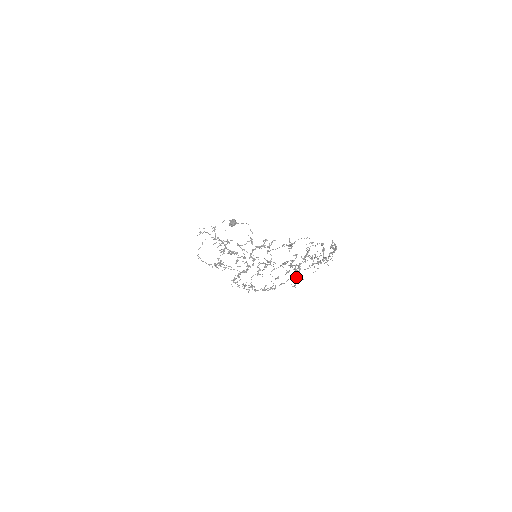
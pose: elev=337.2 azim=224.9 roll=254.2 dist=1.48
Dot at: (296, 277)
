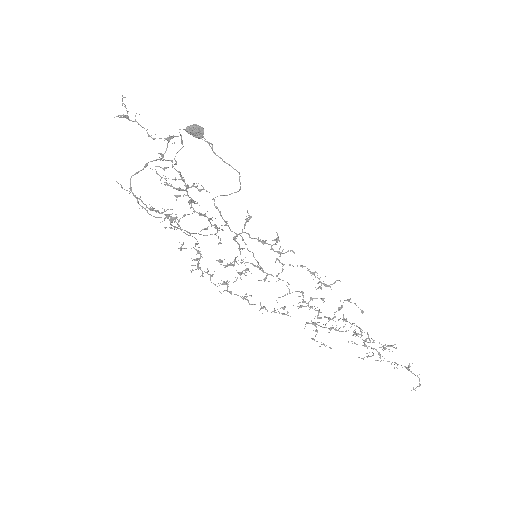
Dot at: (313, 324)
